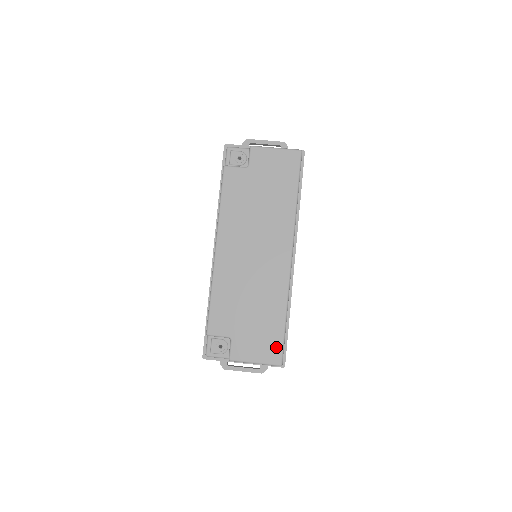
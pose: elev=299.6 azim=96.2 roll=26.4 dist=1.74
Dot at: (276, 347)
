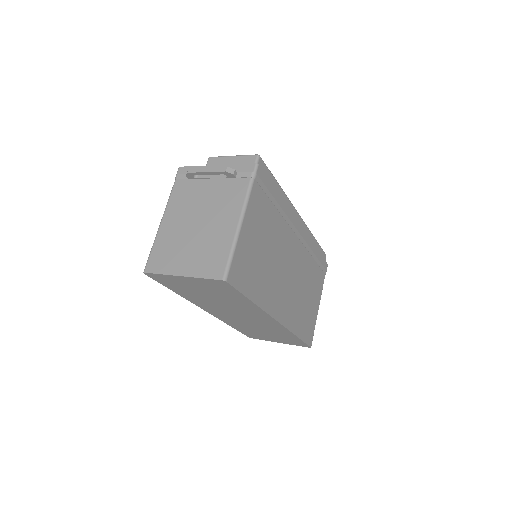
Dot at: occluded
